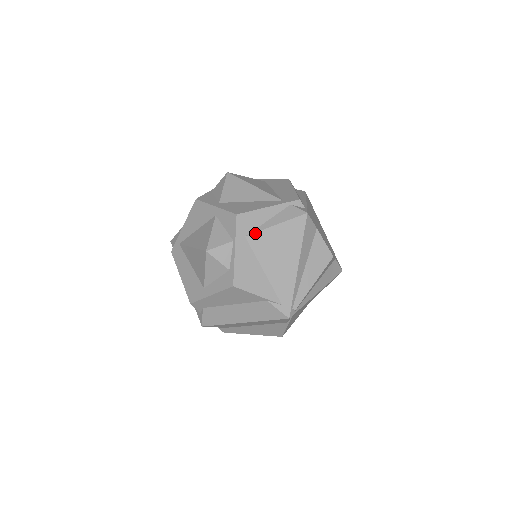
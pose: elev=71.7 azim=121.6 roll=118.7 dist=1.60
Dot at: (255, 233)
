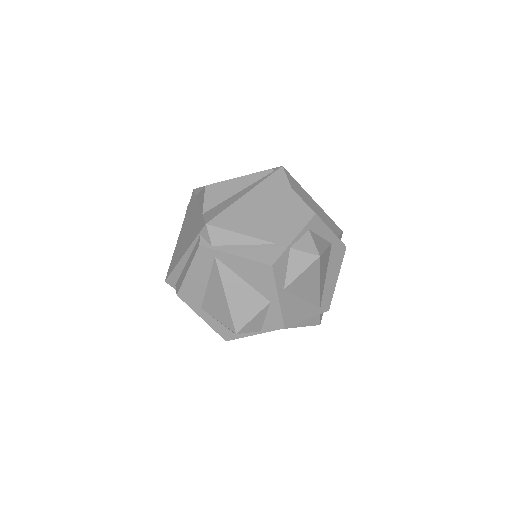
Dot at: occluded
